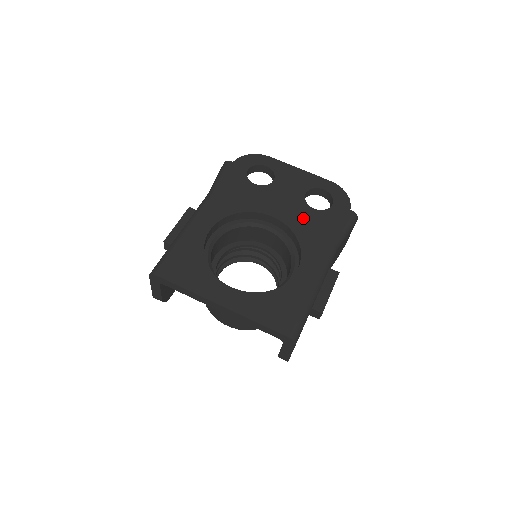
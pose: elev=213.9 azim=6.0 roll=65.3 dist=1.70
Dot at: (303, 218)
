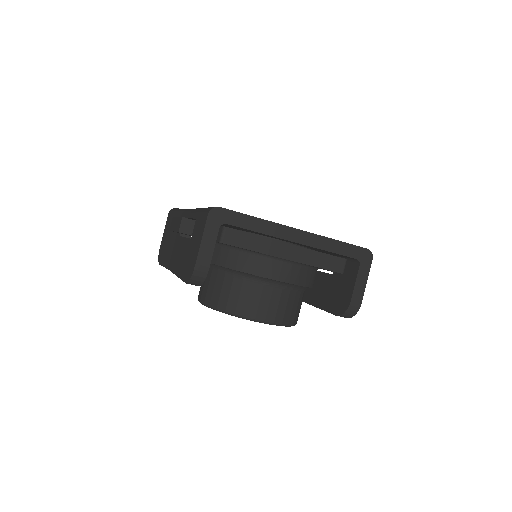
Dot at: occluded
